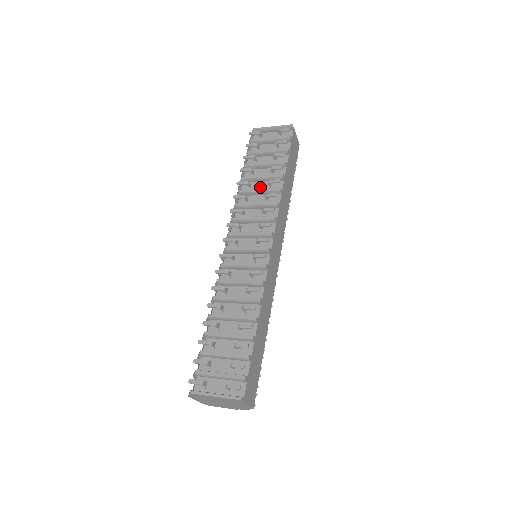
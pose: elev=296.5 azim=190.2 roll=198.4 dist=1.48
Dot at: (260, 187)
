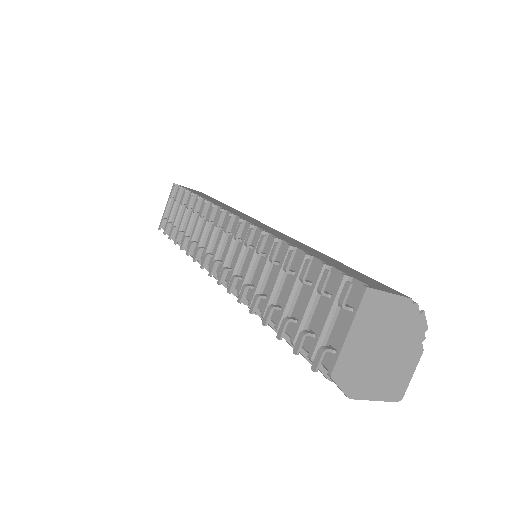
Dot at: occluded
